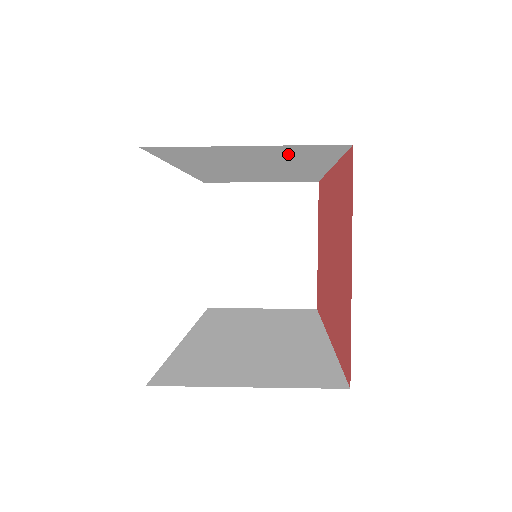
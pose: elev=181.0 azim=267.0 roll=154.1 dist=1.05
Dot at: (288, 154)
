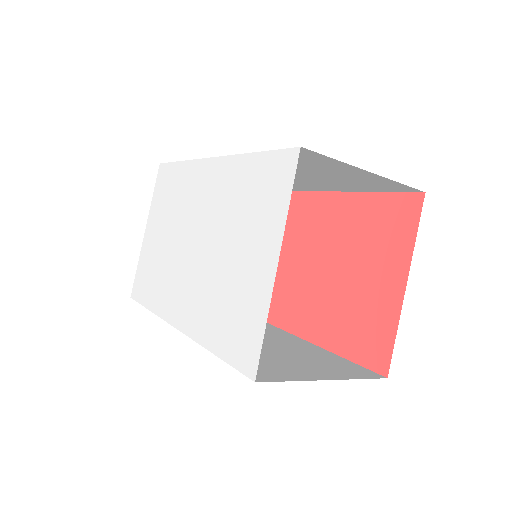
Dot at: (359, 181)
